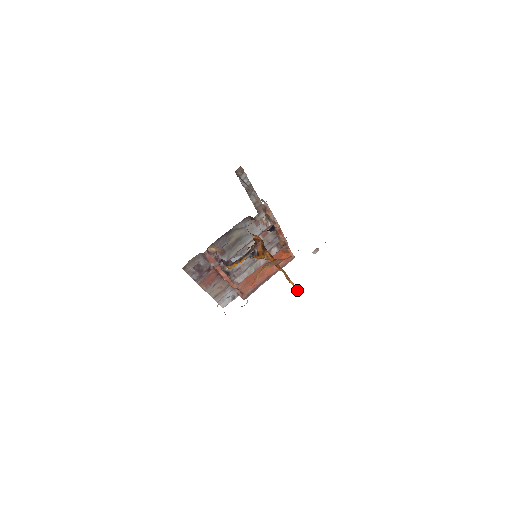
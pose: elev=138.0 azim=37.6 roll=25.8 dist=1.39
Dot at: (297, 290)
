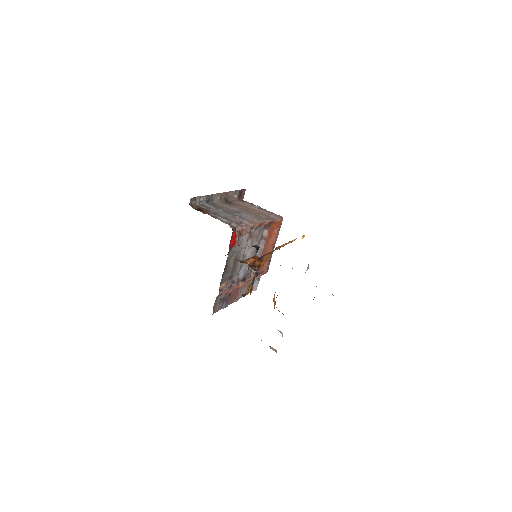
Dot at: (302, 237)
